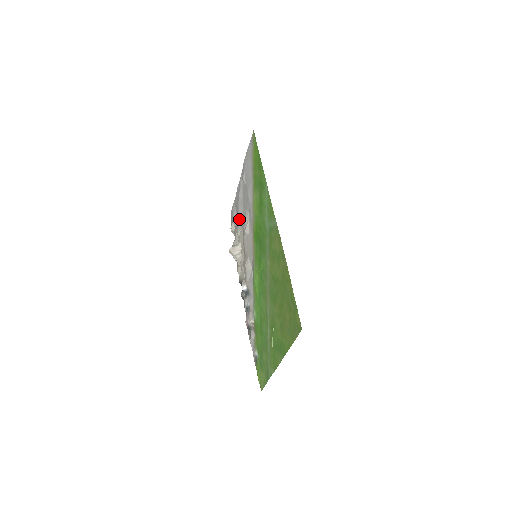
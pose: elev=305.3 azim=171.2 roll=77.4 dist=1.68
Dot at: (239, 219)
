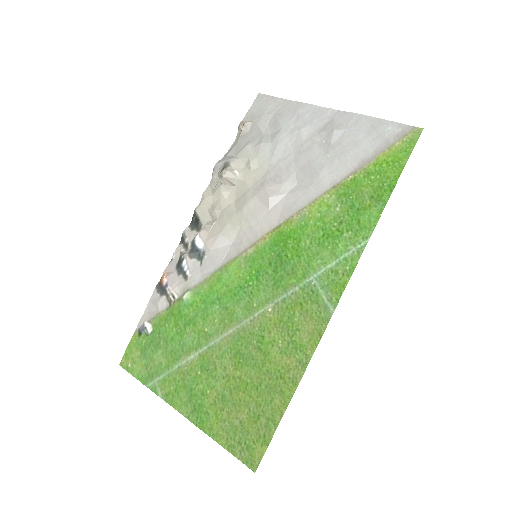
Dot at: (271, 151)
